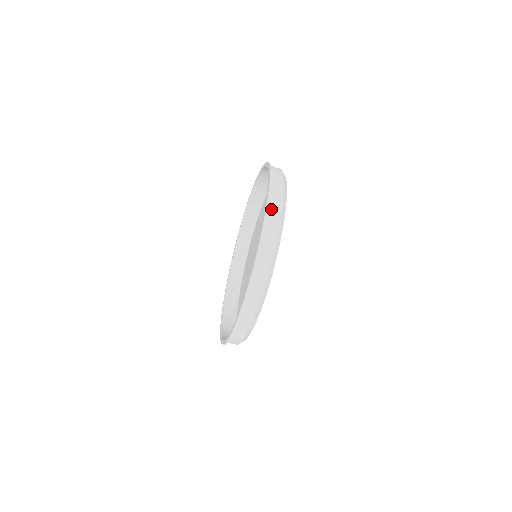
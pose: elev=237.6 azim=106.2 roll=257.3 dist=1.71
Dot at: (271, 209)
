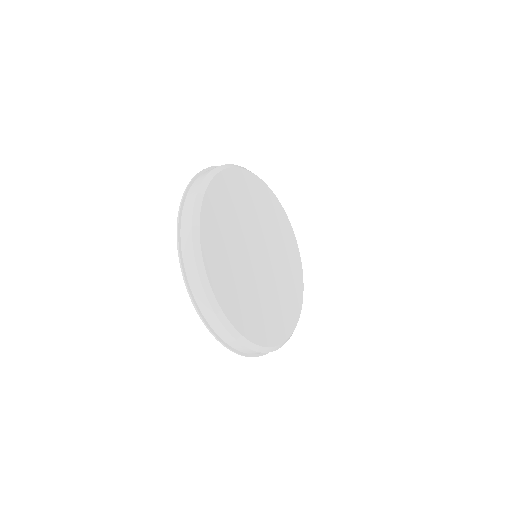
Dot at: (184, 219)
